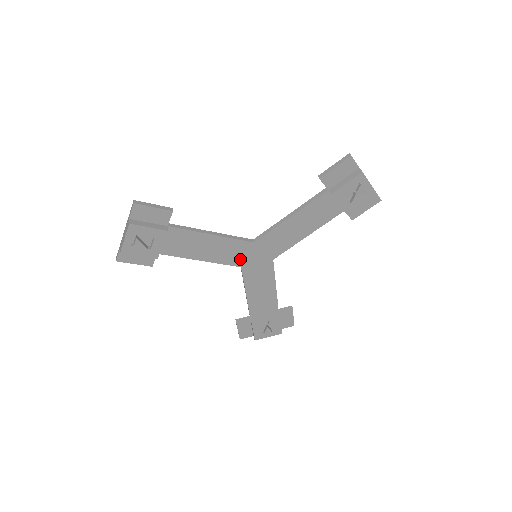
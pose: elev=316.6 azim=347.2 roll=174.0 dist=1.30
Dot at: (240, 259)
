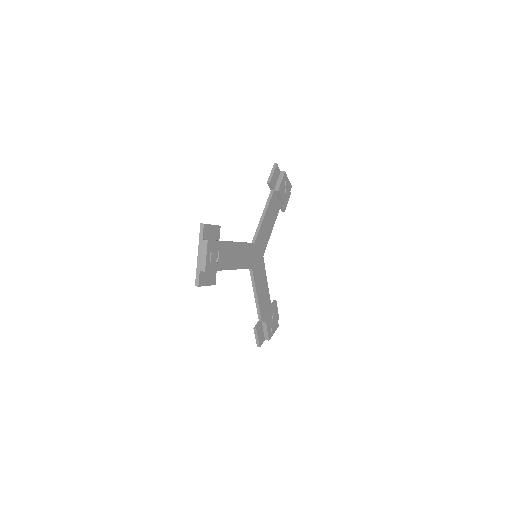
Dot at: (251, 261)
